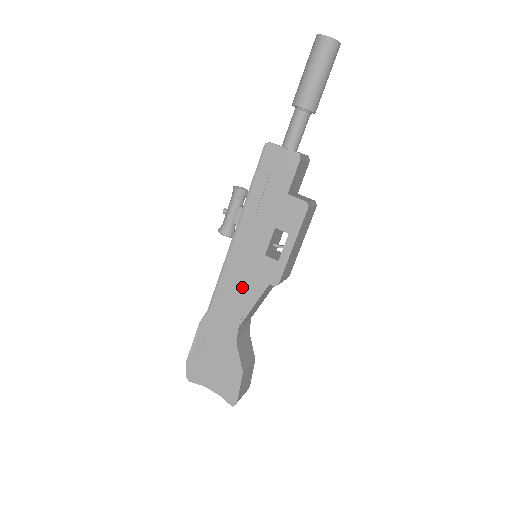
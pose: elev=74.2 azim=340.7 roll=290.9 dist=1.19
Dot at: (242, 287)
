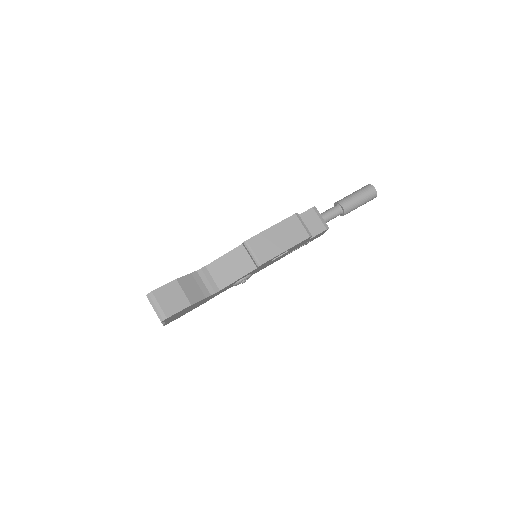
Dot at: occluded
